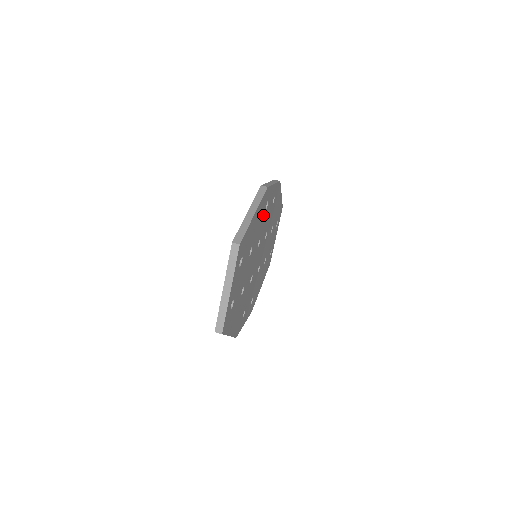
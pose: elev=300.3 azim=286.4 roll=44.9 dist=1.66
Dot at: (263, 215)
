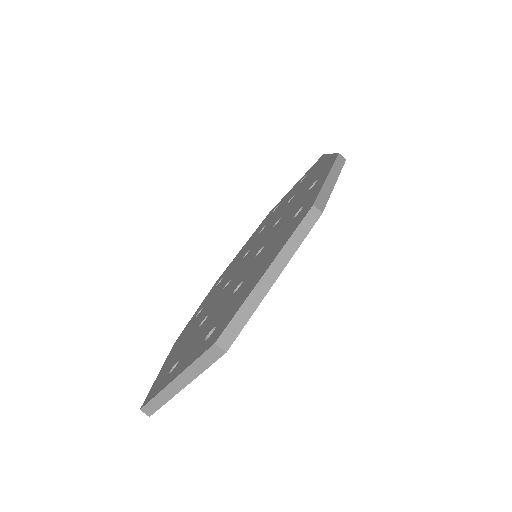
Dot at: occluded
